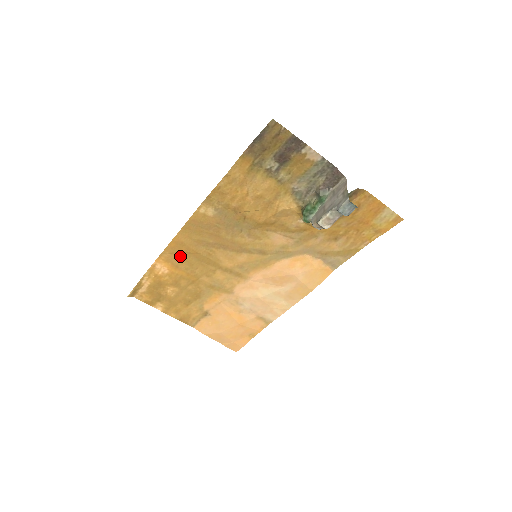
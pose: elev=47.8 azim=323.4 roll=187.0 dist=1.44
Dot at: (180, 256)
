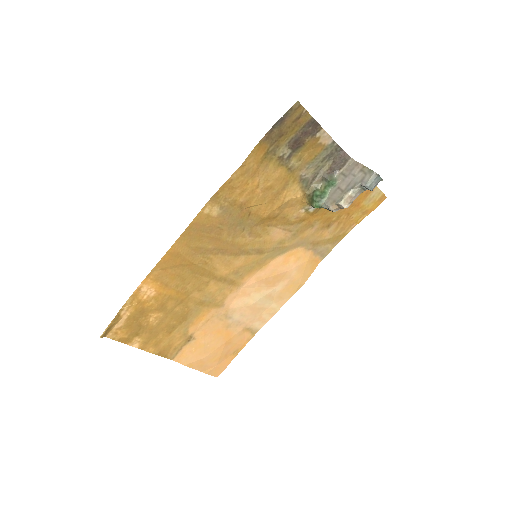
Dot at: (172, 271)
